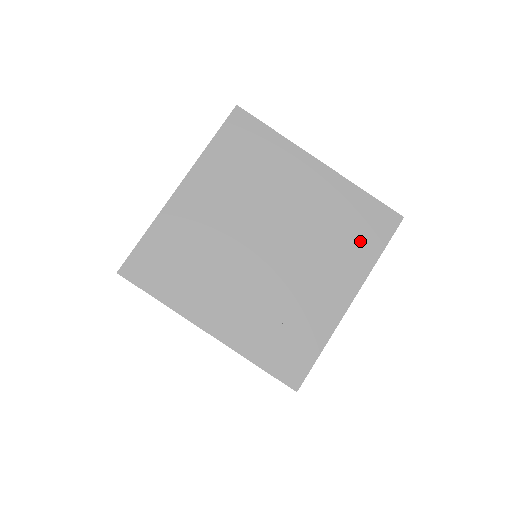
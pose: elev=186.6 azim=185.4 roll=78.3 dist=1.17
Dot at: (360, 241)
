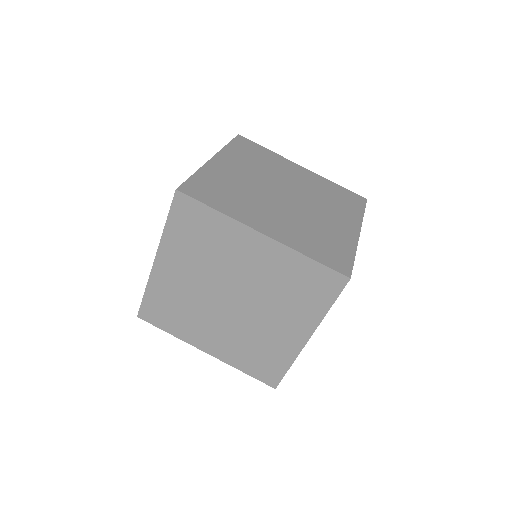
Dot at: (347, 205)
